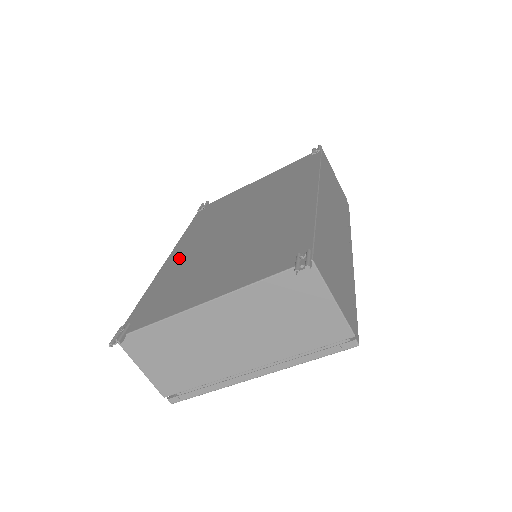
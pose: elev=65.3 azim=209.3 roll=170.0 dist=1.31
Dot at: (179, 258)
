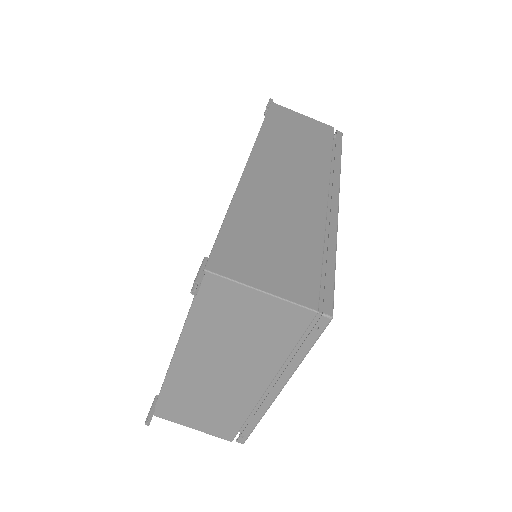
Dot at: occluded
